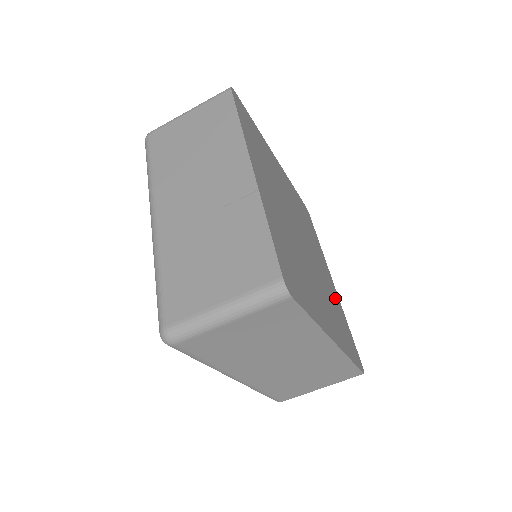
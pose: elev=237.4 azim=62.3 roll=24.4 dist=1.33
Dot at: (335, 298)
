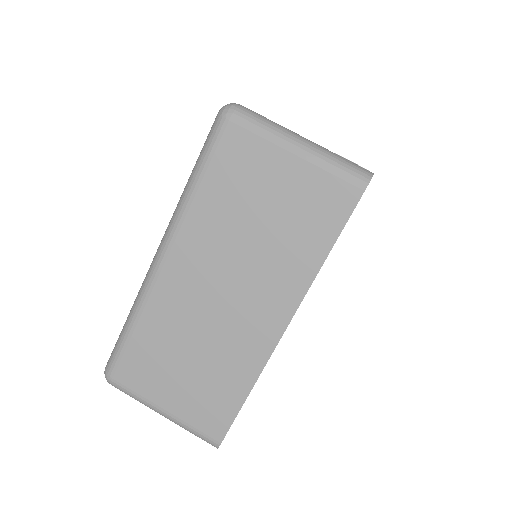
Dot at: occluded
